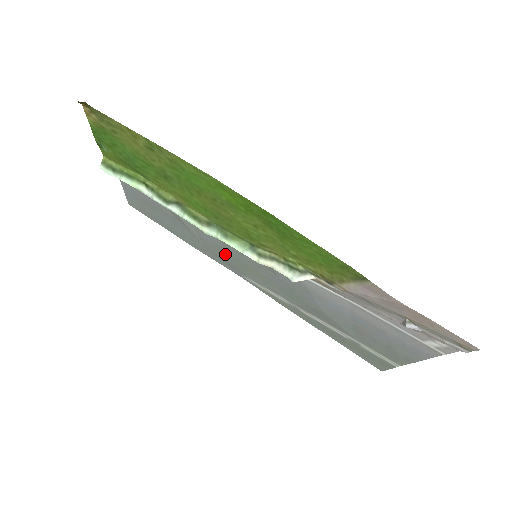
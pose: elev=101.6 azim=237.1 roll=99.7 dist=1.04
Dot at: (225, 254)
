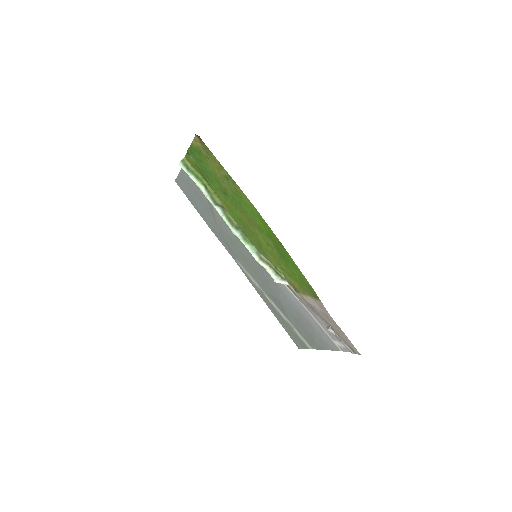
Dot at: (232, 243)
